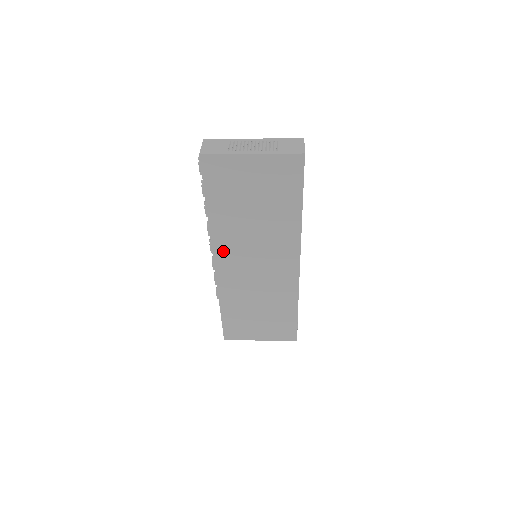
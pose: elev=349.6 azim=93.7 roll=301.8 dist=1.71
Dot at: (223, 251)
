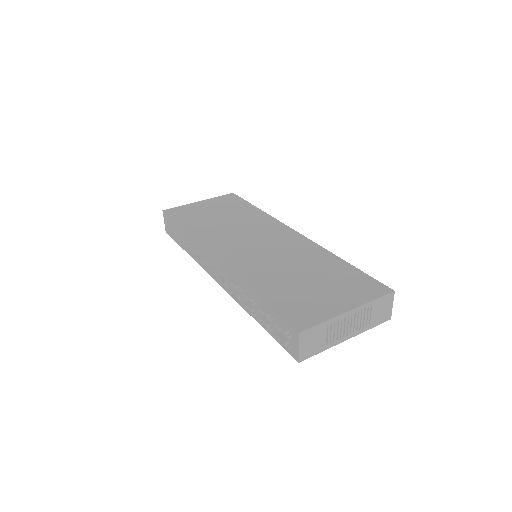
Dot at: occluded
